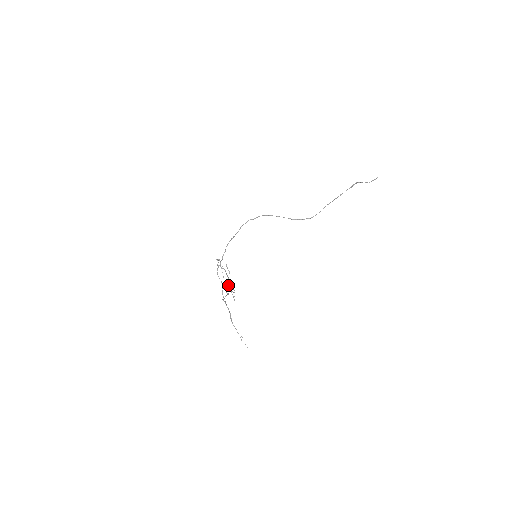
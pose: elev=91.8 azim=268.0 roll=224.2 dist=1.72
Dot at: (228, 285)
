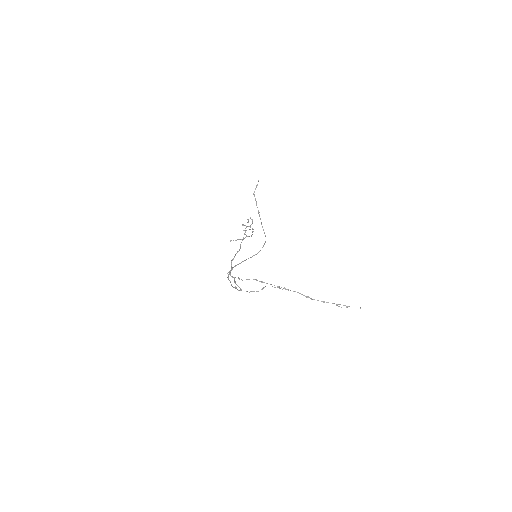
Dot at: (242, 225)
